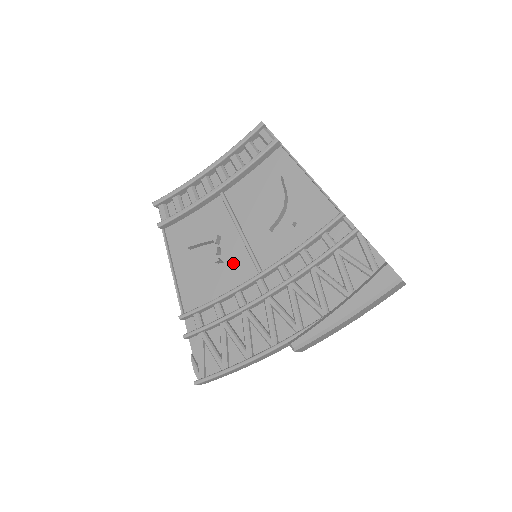
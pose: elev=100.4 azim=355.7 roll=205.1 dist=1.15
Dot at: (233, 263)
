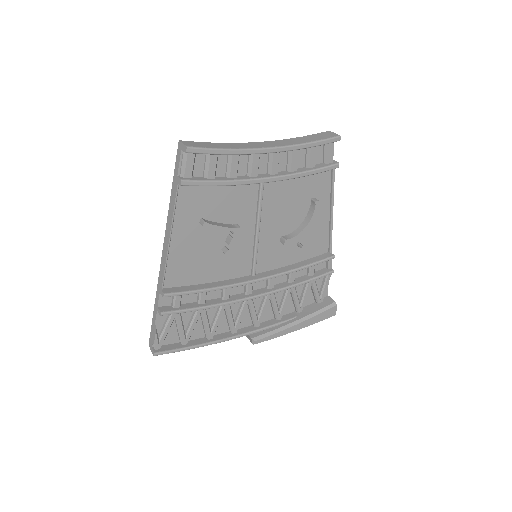
Dot at: (235, 255)
